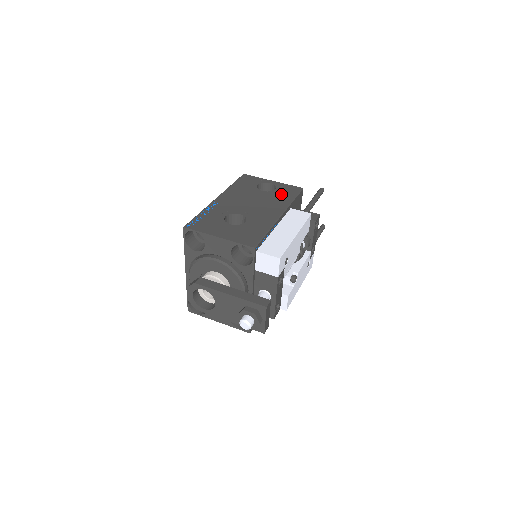
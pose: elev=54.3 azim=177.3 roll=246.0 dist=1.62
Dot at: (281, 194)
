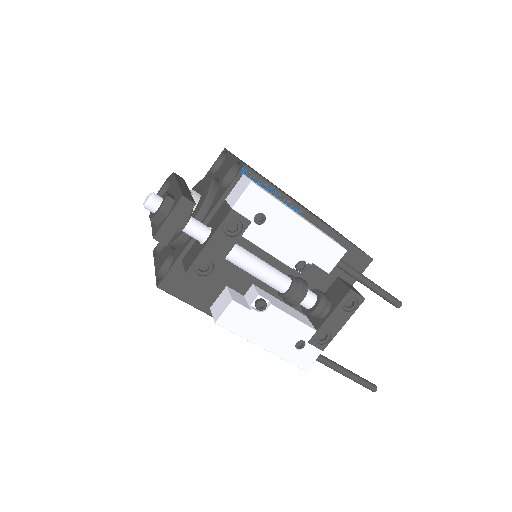
Dot at: occluded
